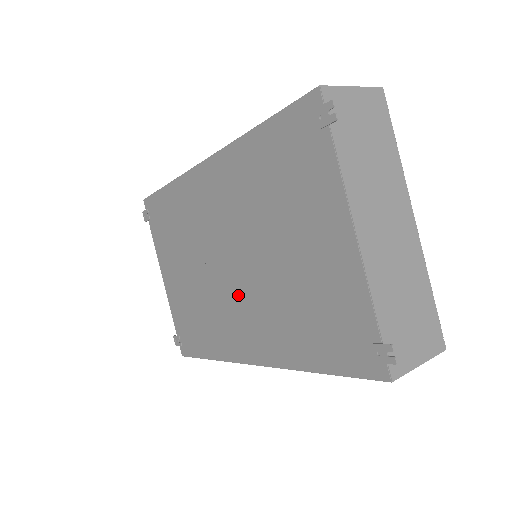
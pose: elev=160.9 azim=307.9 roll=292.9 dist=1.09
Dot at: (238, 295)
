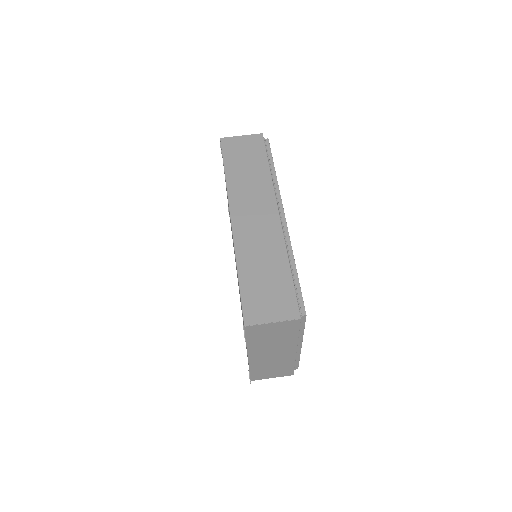
Dot at: occluded
